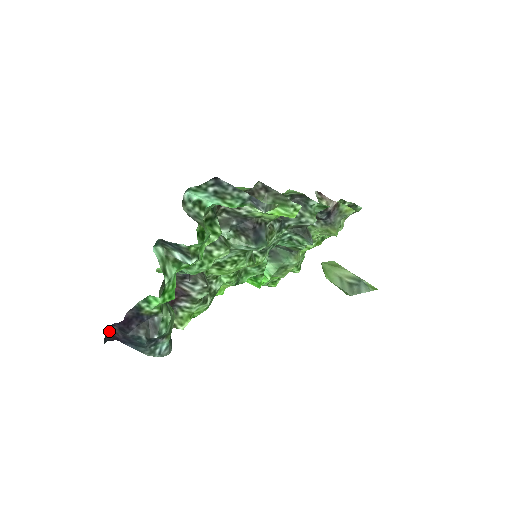
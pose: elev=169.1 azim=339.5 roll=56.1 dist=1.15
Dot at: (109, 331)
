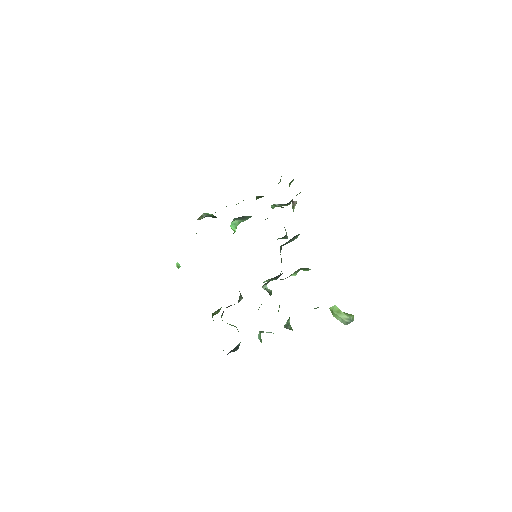
Dot at: occluded
